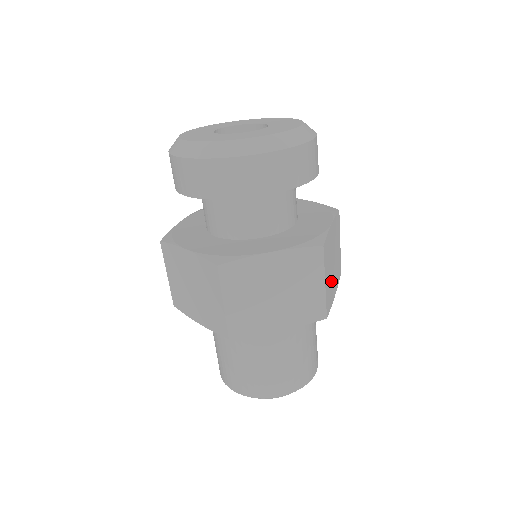
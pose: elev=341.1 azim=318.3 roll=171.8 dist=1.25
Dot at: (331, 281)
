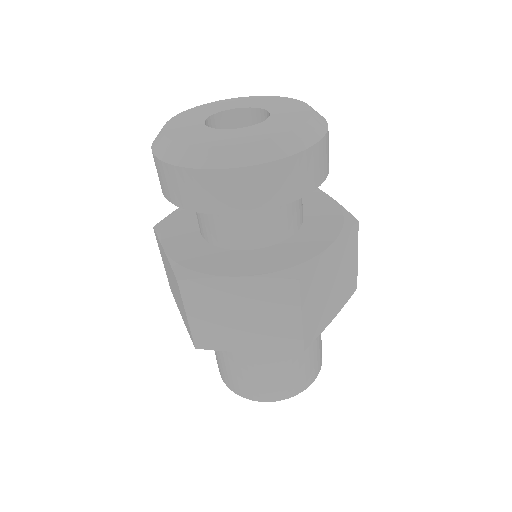
Dot at: occluded
